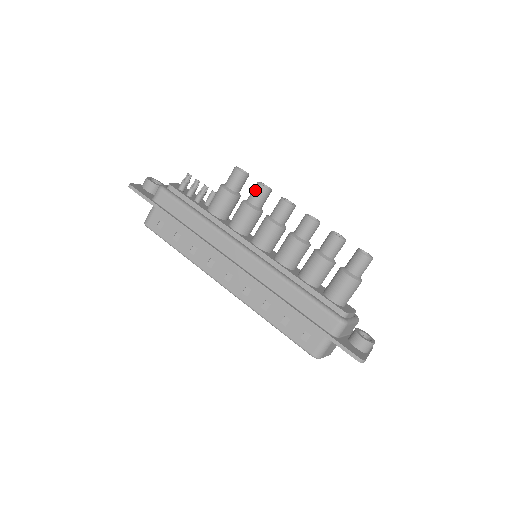
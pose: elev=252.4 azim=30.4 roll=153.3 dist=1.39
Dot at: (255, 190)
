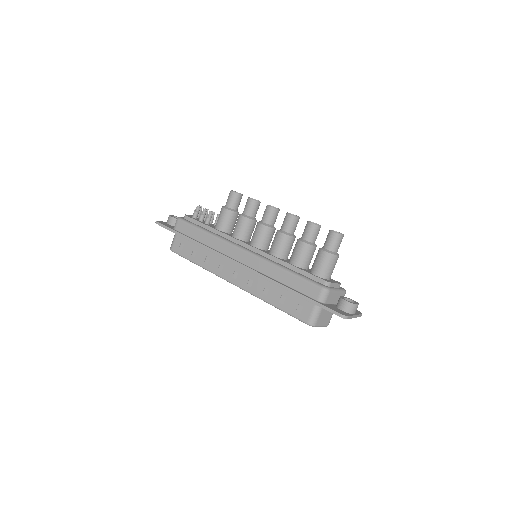
Dot at: (247, 204)
